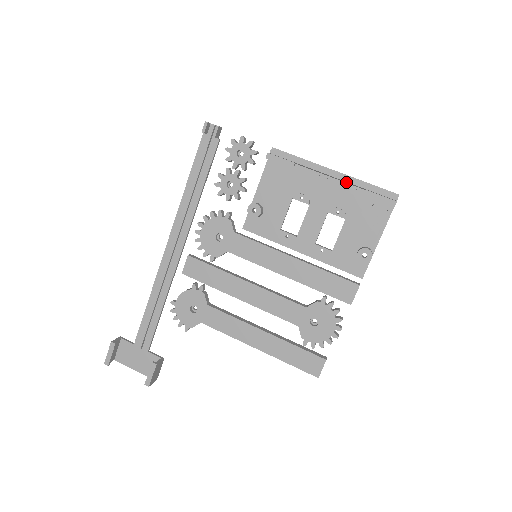
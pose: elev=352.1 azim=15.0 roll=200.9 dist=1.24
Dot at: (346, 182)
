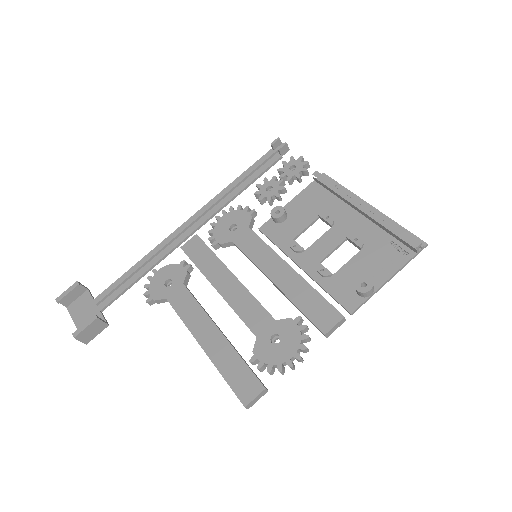
Dot at: occluded
